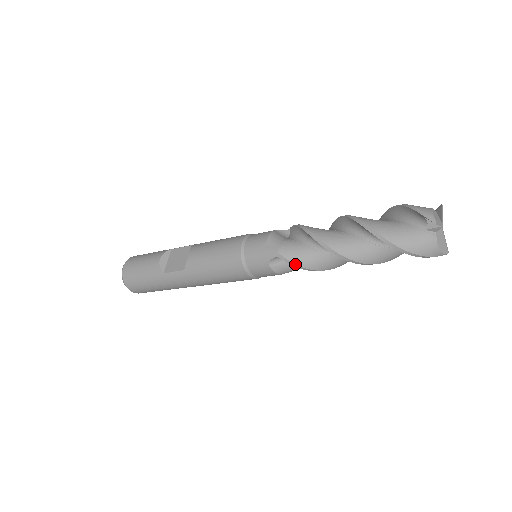
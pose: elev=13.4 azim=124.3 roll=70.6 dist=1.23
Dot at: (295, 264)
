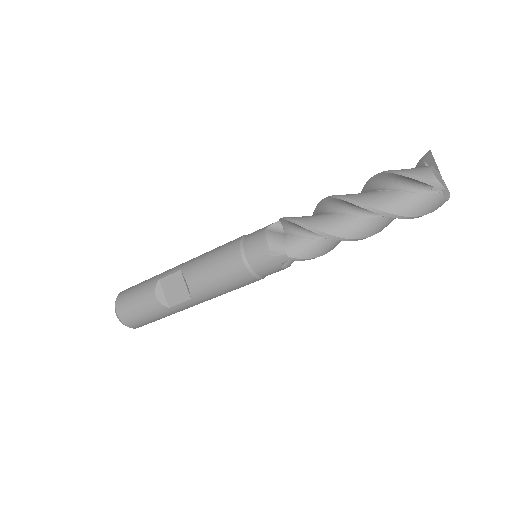
Dot at: (309, 259)
